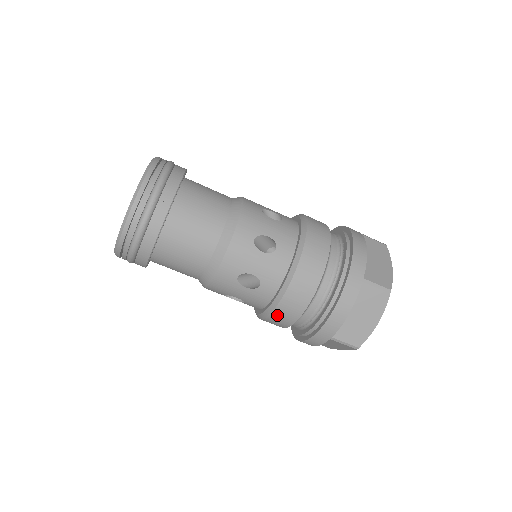
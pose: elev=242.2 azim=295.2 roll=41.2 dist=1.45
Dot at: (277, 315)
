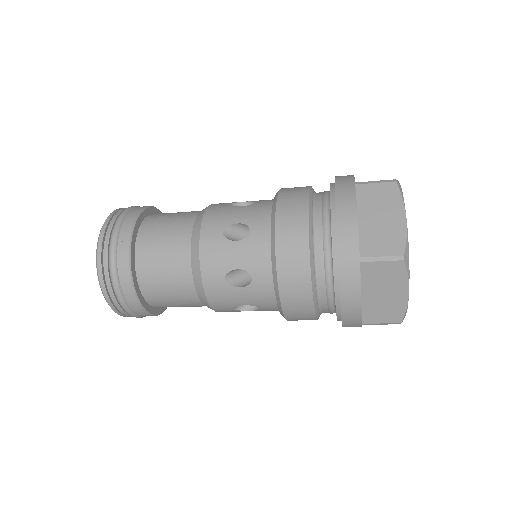
Dot at: occluded
